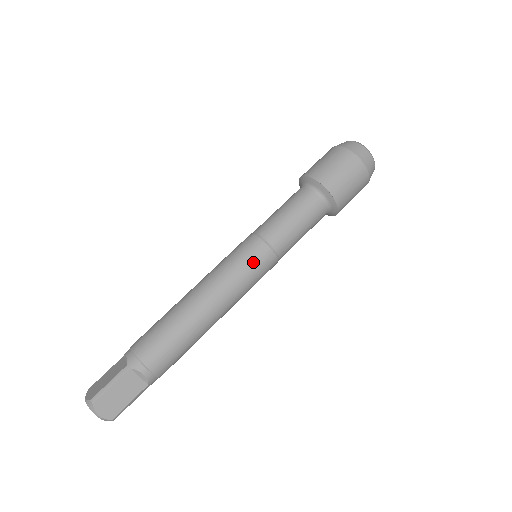
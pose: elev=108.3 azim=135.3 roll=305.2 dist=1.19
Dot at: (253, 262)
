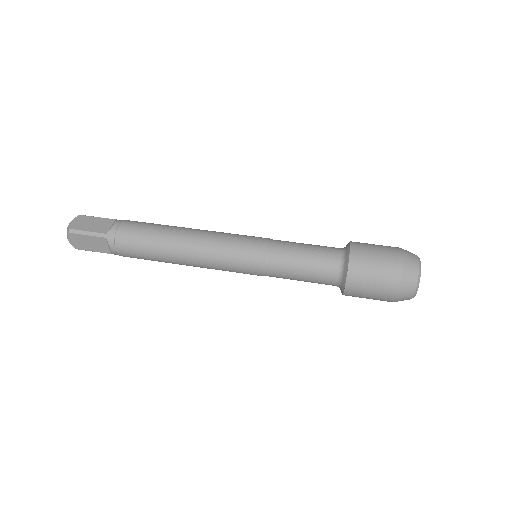
Dot at: (242, 264)
